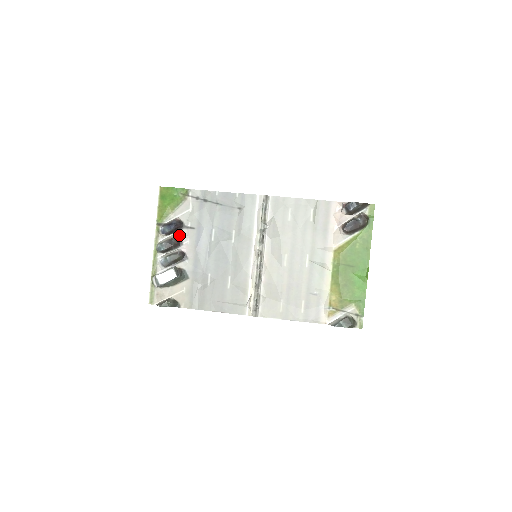
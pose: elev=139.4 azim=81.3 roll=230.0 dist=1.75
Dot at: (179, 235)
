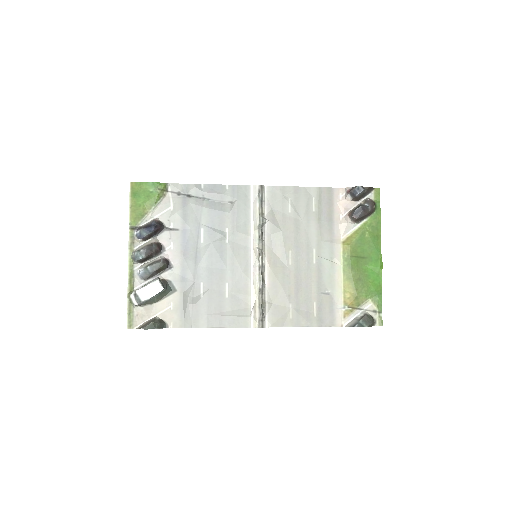
Dot at: (159, 239)
